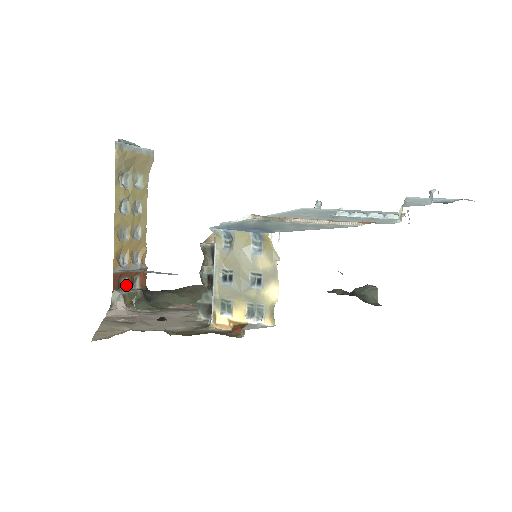
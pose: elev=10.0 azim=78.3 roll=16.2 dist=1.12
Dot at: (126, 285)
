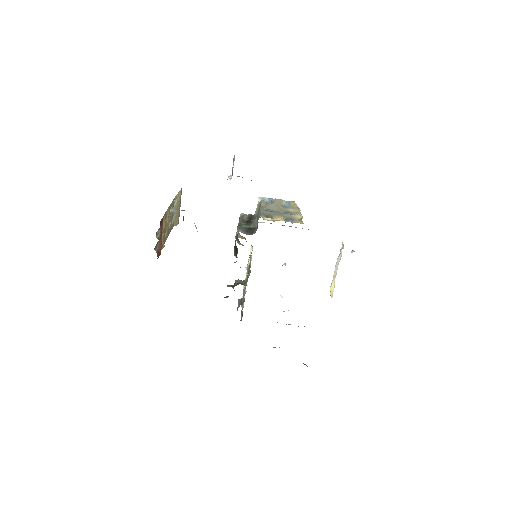
Dot at: (157, 237)
